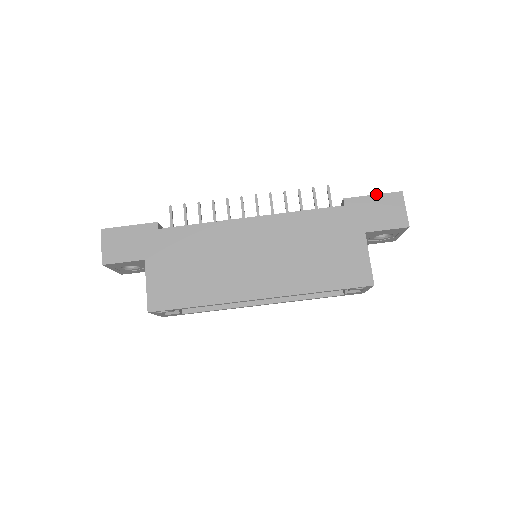
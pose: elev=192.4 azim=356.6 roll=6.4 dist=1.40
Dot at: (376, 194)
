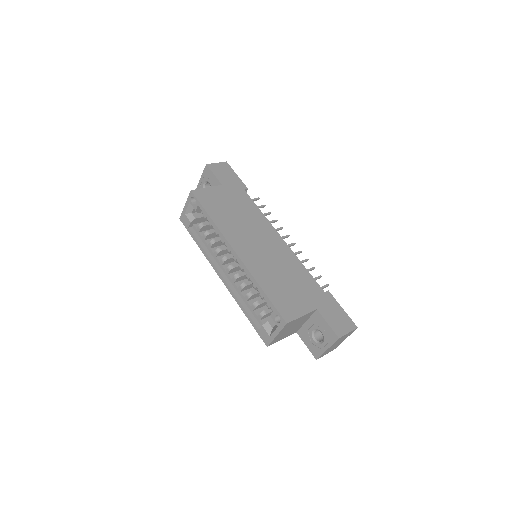
Dot at: occluded
